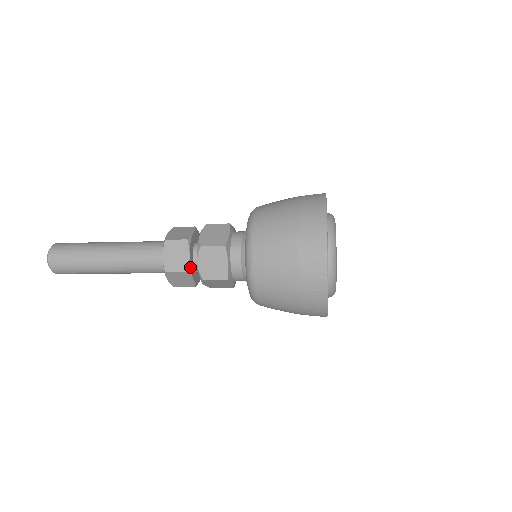
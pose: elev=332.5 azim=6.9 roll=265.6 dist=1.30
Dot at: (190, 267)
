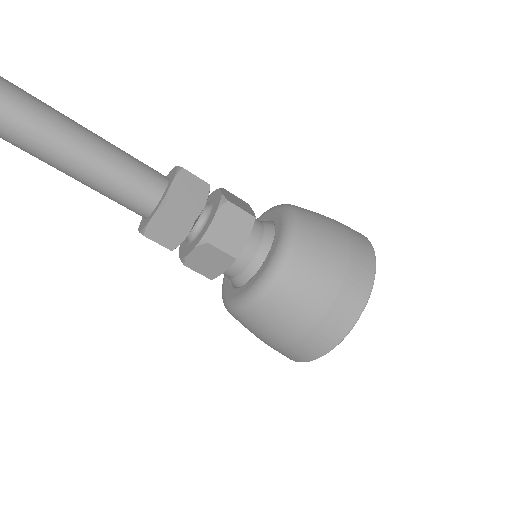
Dot at: occluded
